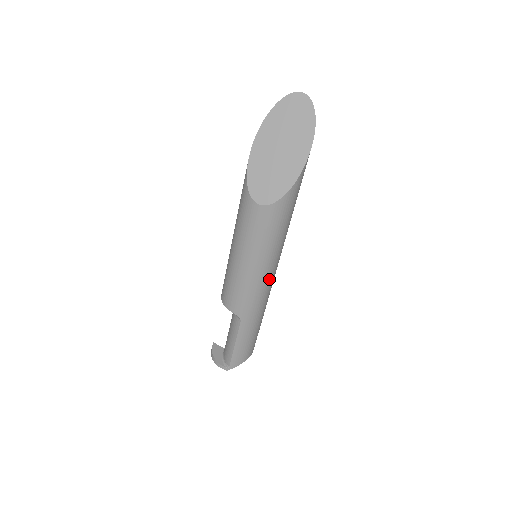
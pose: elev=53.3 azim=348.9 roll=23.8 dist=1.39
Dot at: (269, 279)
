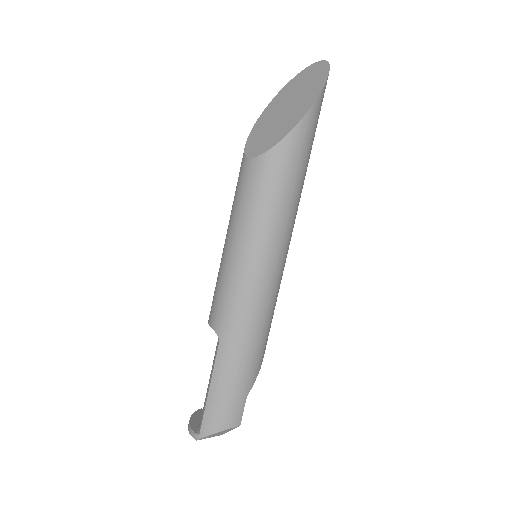
Dot at: (260, 279)
